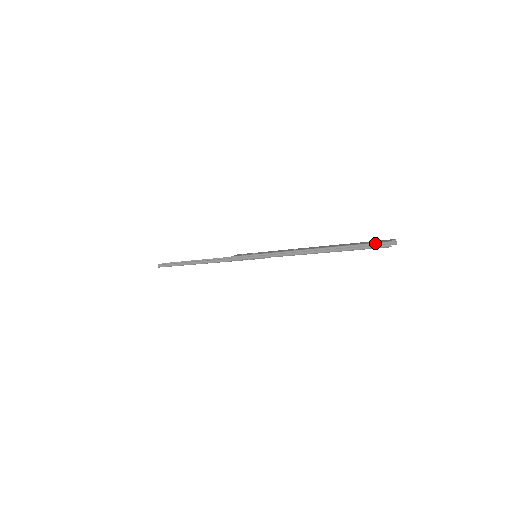
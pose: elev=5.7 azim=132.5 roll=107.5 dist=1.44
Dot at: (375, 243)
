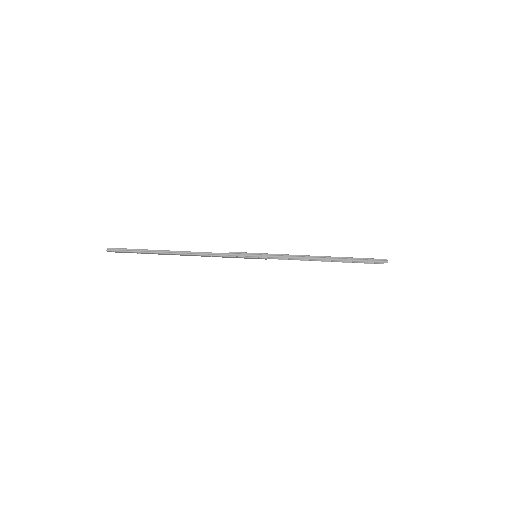
Dot at: (376, 259)
